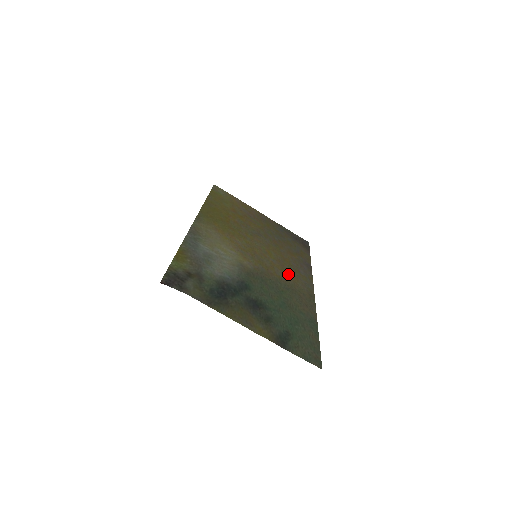
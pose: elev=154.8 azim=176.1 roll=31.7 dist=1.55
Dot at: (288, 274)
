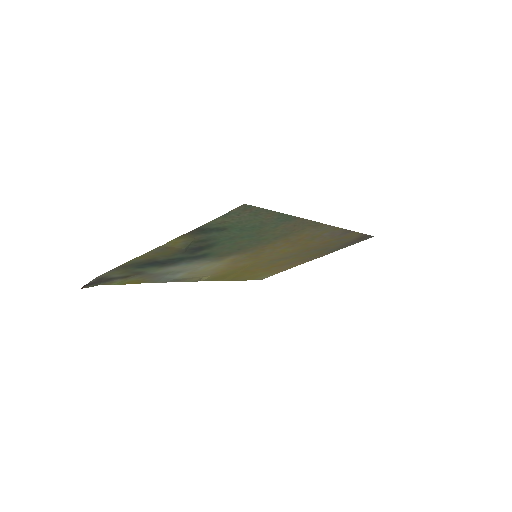
Dot at: (295, 240)
